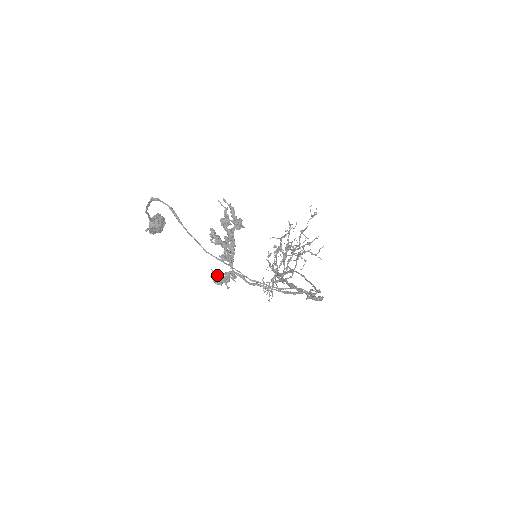
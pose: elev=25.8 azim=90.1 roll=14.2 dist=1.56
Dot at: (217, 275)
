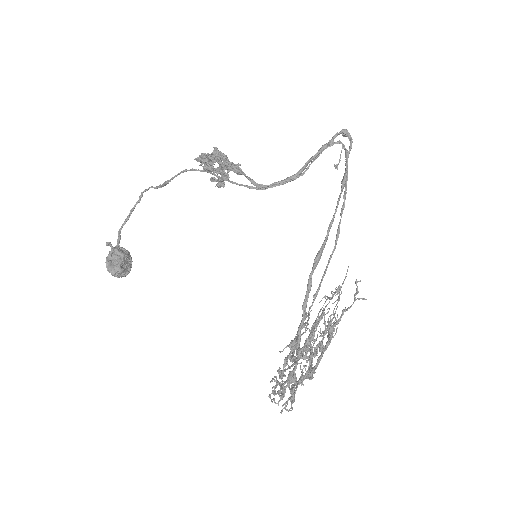
Dot at: occluded
